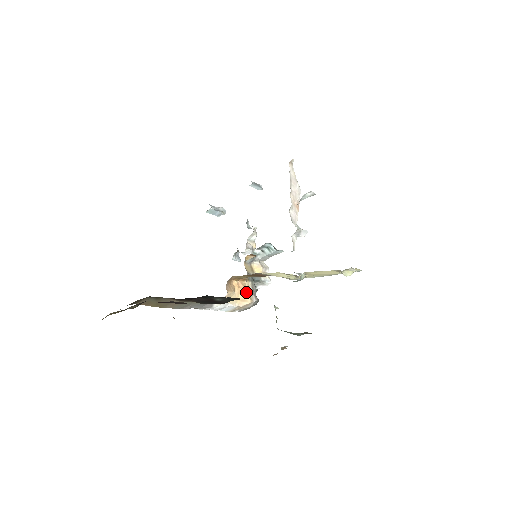
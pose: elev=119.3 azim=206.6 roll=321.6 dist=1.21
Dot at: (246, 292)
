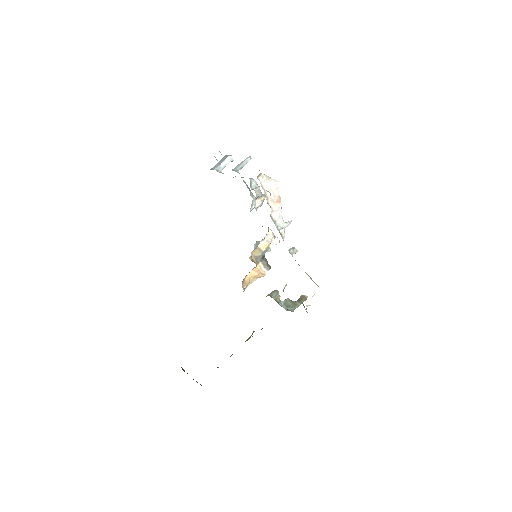
Dot at: (258, 274)
